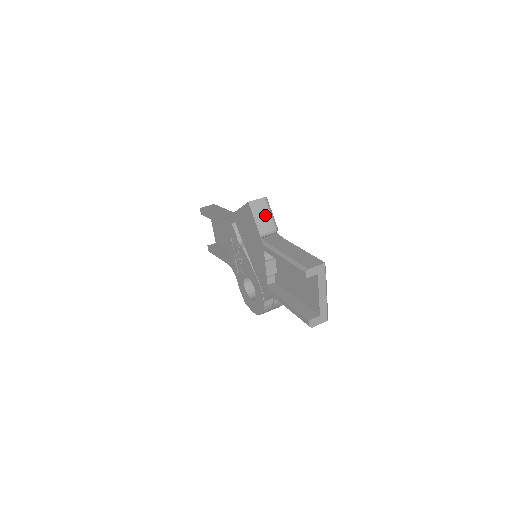
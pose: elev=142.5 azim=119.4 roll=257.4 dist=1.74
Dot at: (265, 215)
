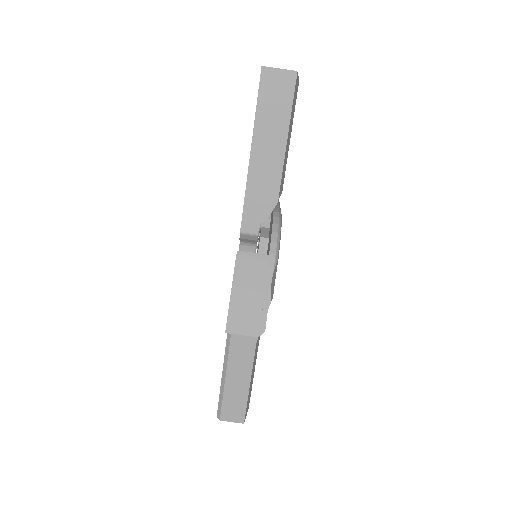
Dot at: occluded
